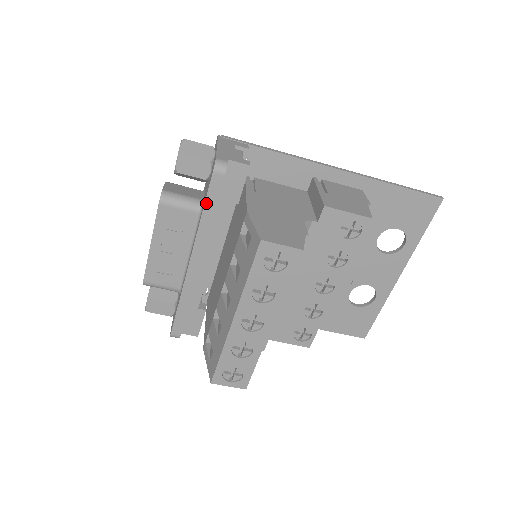
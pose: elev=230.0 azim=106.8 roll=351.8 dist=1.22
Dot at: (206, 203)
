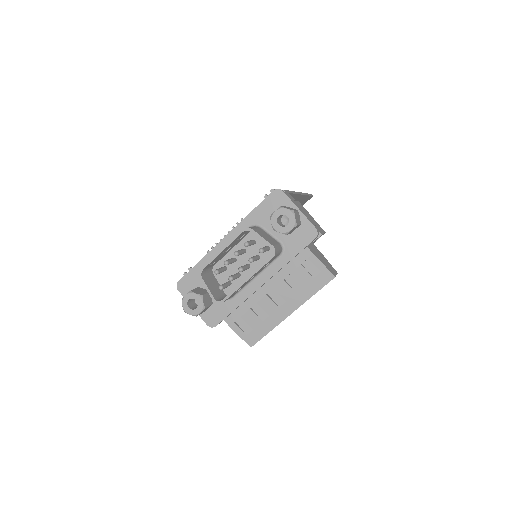
Dot at: occluded
